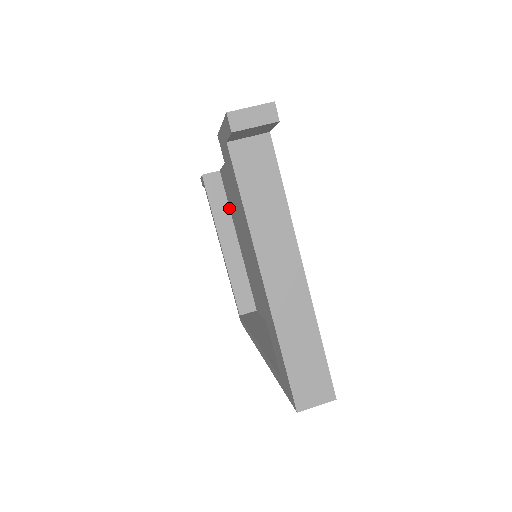
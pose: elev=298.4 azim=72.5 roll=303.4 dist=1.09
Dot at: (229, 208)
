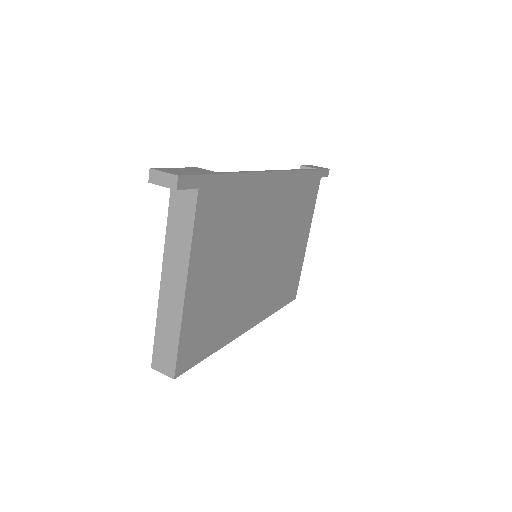
Dot at: occluded
